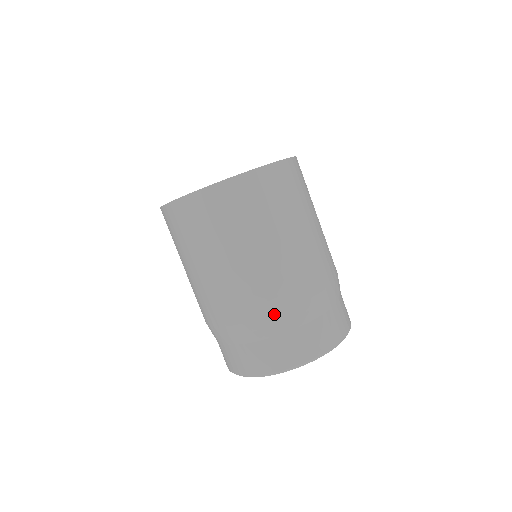
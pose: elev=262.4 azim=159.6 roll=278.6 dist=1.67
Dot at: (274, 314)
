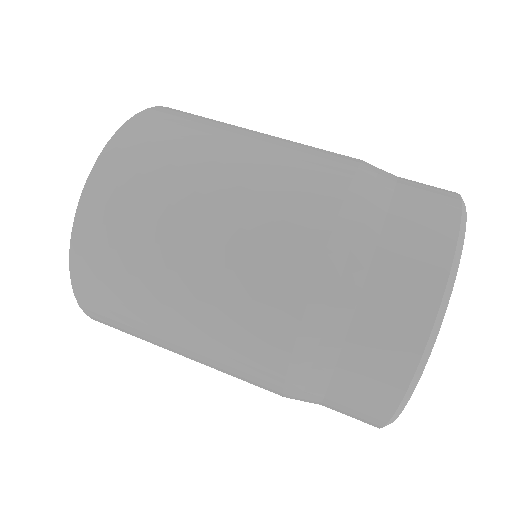
Dot at: (297, 334)
